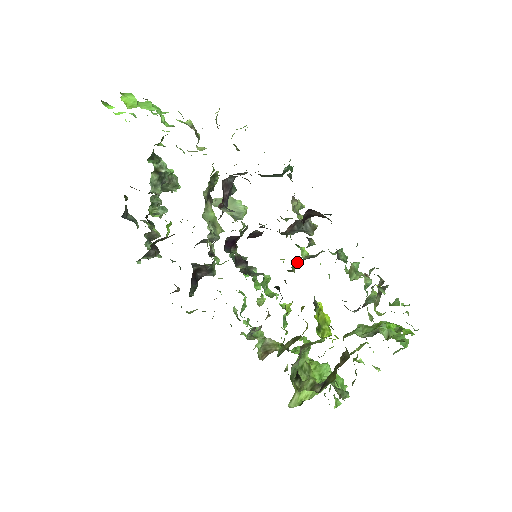
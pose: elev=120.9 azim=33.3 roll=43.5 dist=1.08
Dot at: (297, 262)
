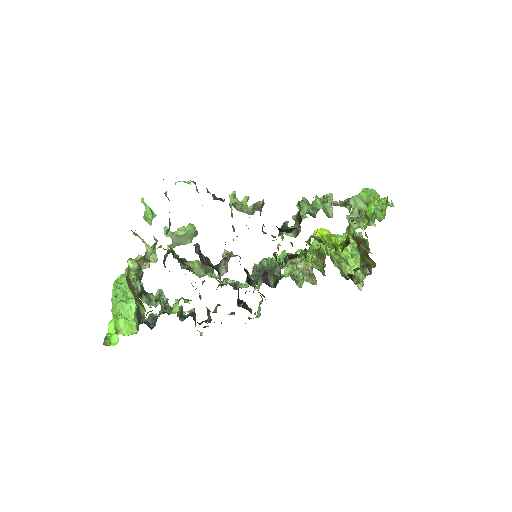
Dot at: occluded
